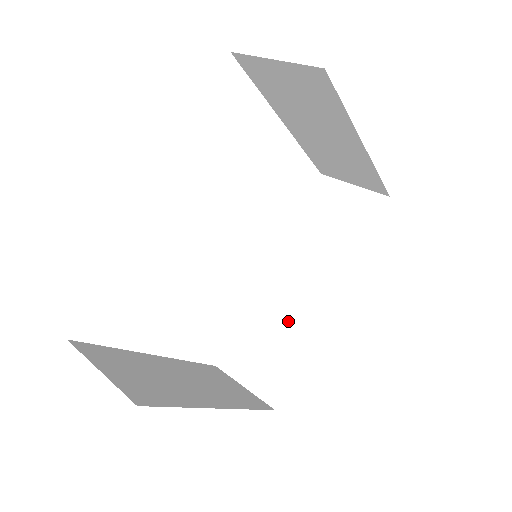
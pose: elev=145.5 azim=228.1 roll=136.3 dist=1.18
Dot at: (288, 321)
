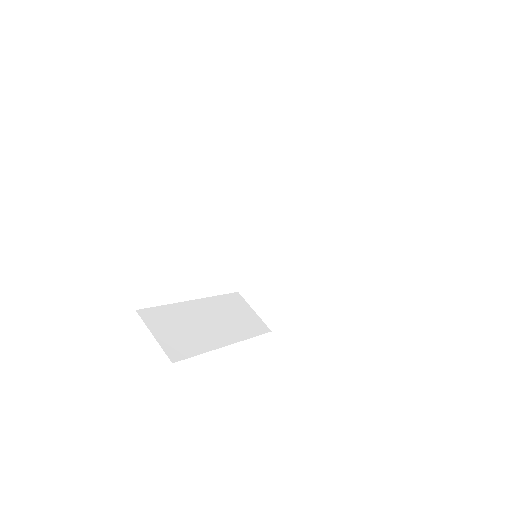
Dot at: (287, 277)
